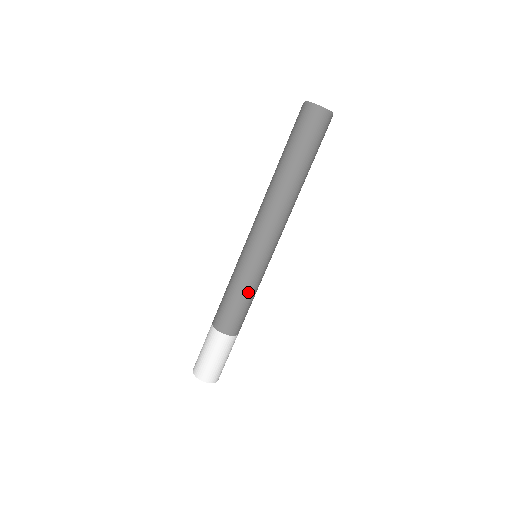
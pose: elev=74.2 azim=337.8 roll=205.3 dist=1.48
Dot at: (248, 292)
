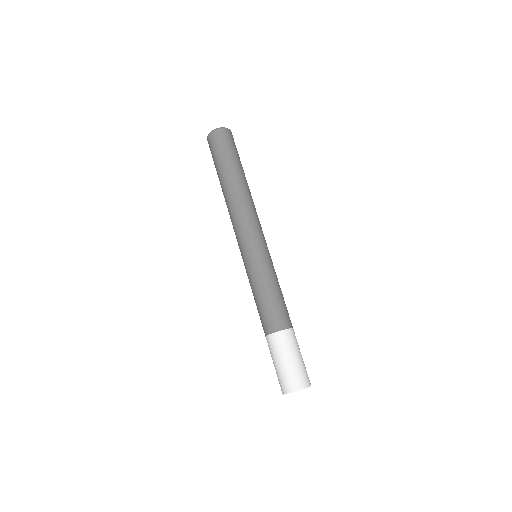
Dot at: (261, 284)
